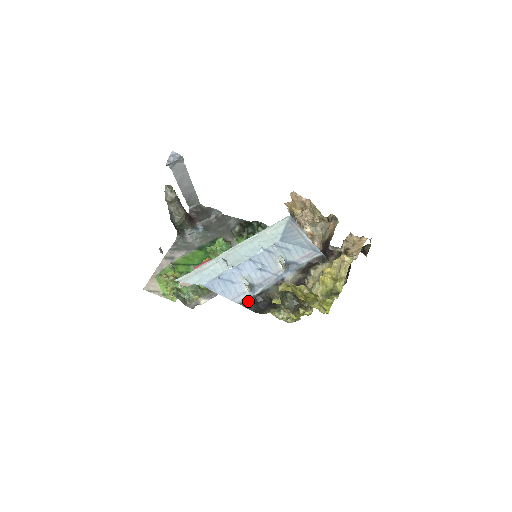
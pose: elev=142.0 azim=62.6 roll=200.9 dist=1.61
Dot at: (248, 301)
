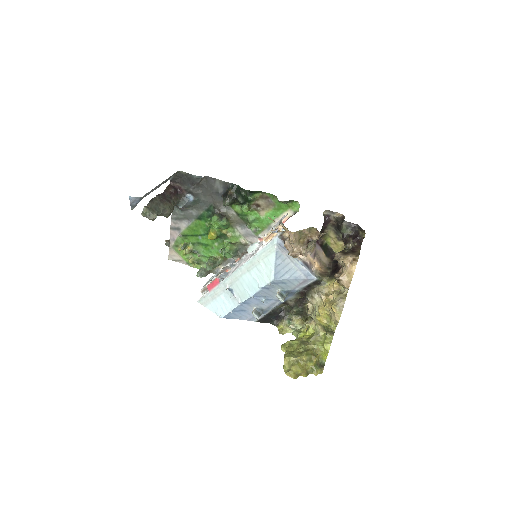
Dot at: (262, 319)
